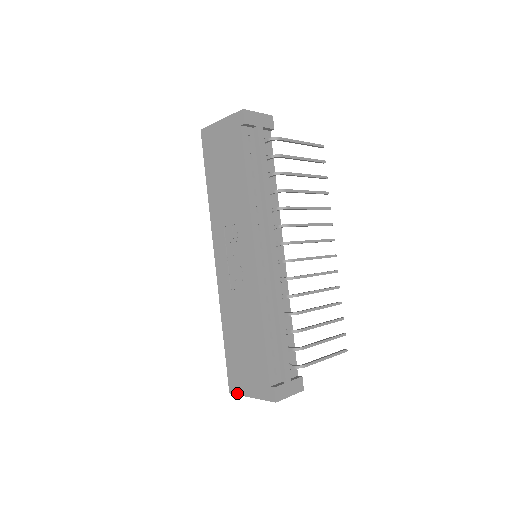
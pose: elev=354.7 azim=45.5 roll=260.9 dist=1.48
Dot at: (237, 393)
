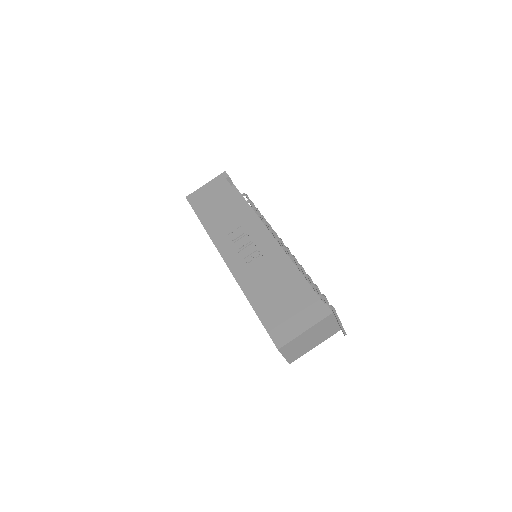
Dot at: (287, 341)
